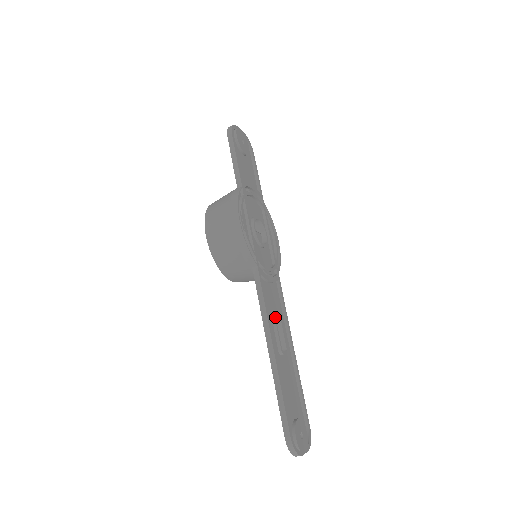
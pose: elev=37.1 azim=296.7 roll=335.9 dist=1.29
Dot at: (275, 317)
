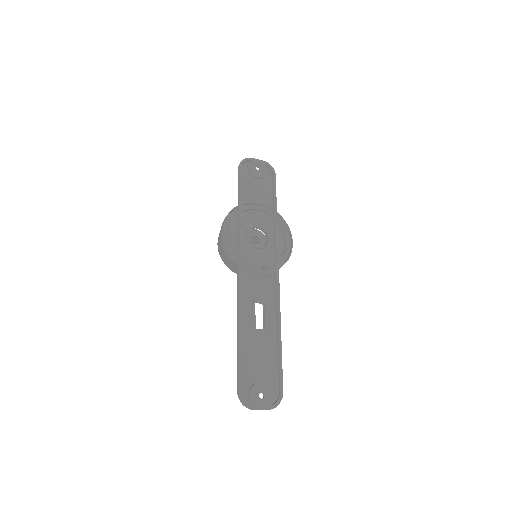
Dot at: (254, 302)
